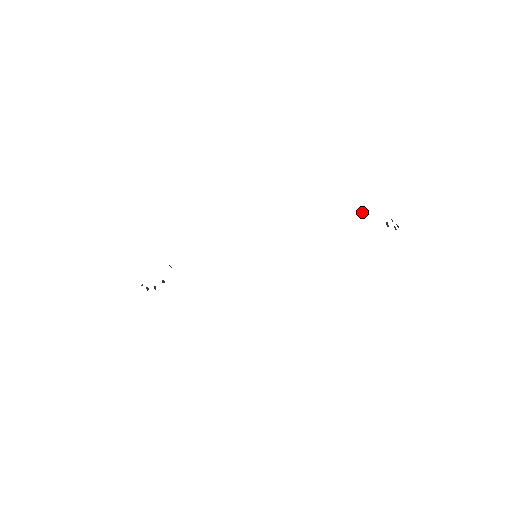
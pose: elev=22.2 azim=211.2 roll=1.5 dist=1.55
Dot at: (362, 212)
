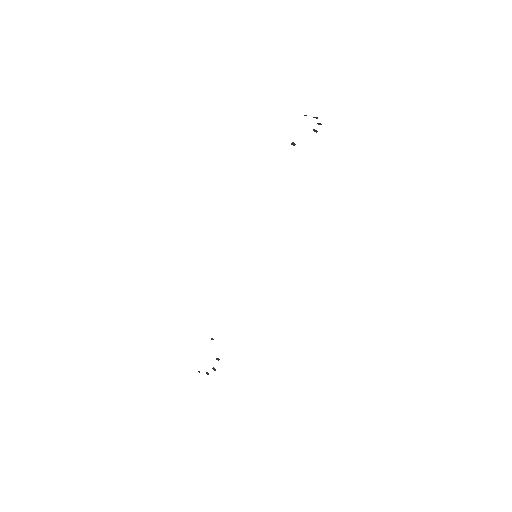
Dot at: (291, 143)
